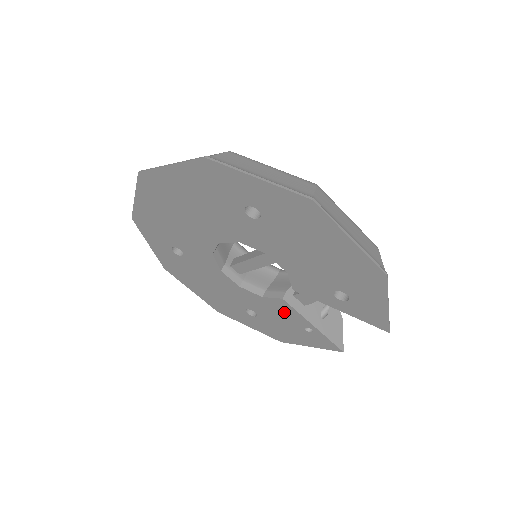
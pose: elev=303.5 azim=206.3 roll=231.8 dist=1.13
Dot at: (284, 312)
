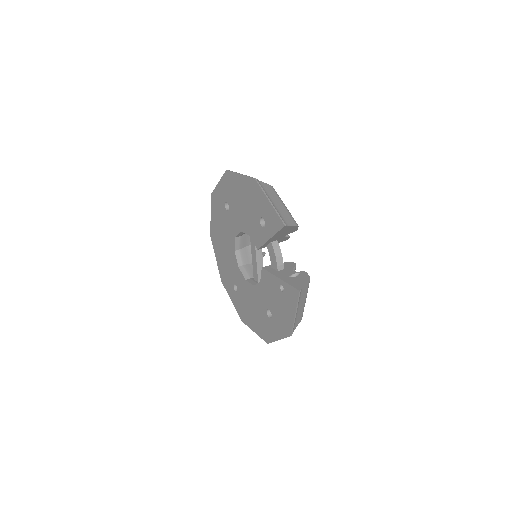
Dot at: (270, 284)
